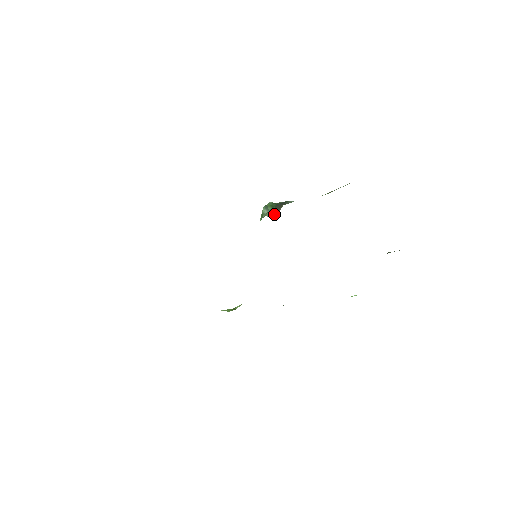
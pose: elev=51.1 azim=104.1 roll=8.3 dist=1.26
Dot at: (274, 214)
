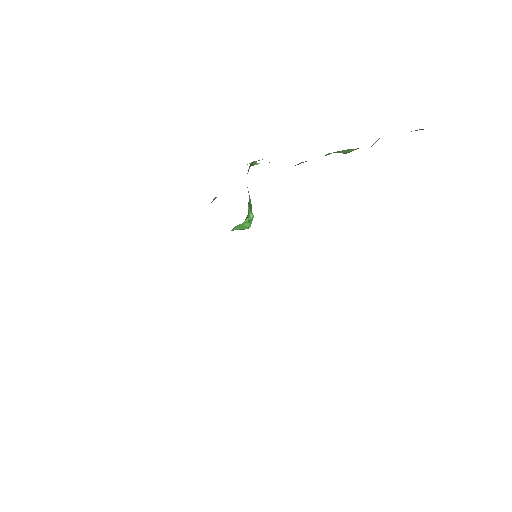
Dot at: occluded
